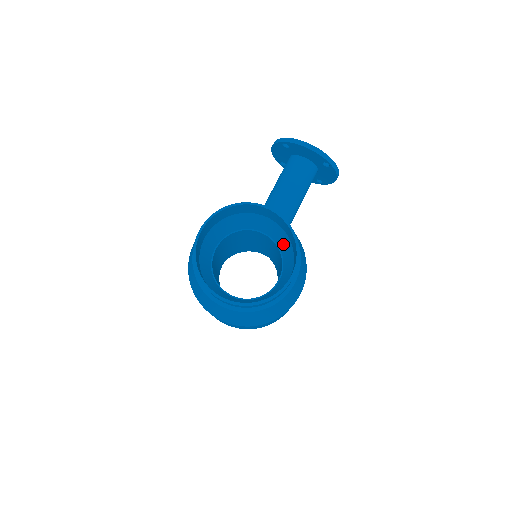
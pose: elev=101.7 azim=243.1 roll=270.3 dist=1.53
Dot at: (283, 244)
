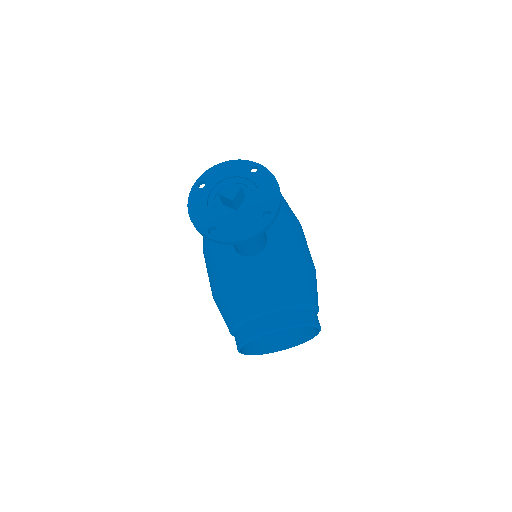
Dot at: occluded
